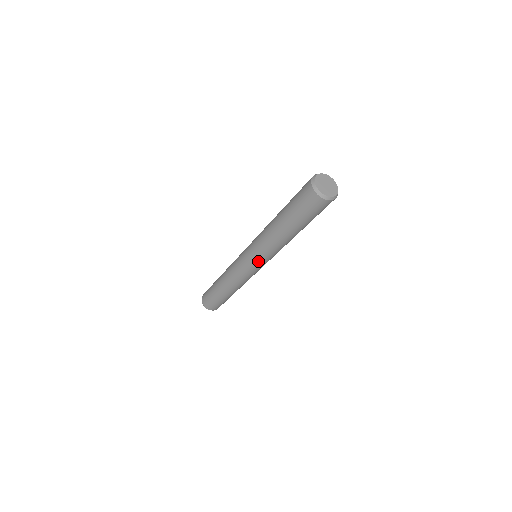
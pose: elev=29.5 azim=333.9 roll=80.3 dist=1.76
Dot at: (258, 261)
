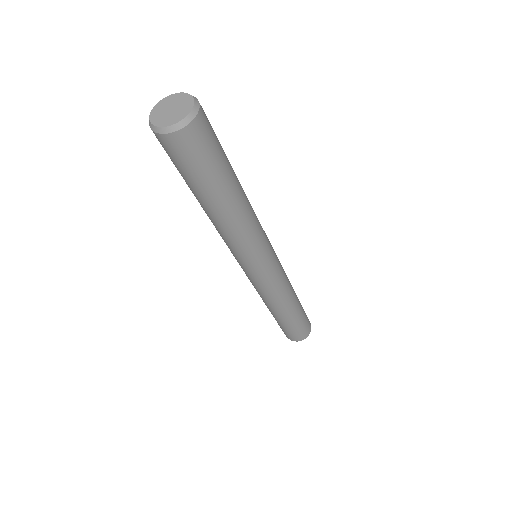
Dot at: occluded
